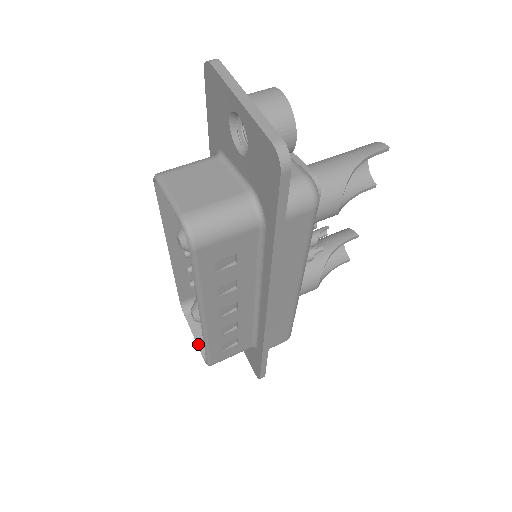
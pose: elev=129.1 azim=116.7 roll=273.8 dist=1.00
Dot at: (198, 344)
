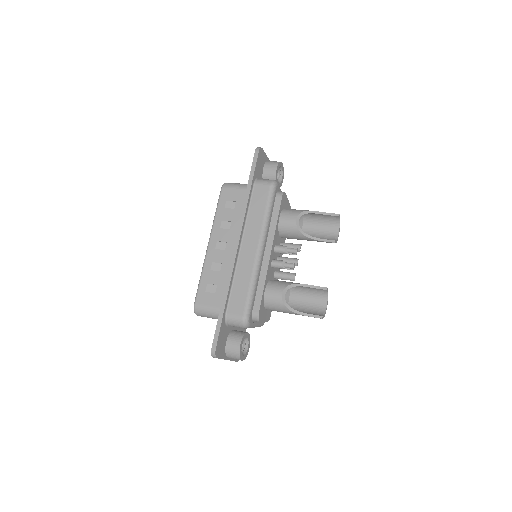
Dot at: occluded
